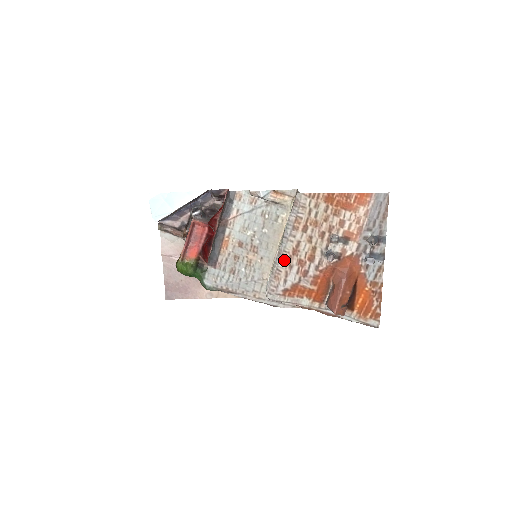
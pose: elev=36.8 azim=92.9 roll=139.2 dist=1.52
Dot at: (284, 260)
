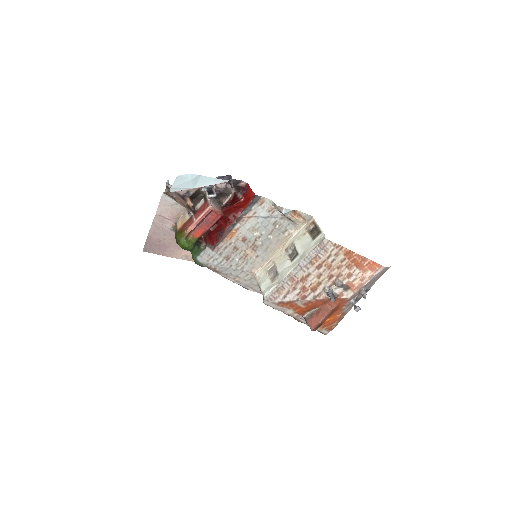
Dot at: (291, 282)
